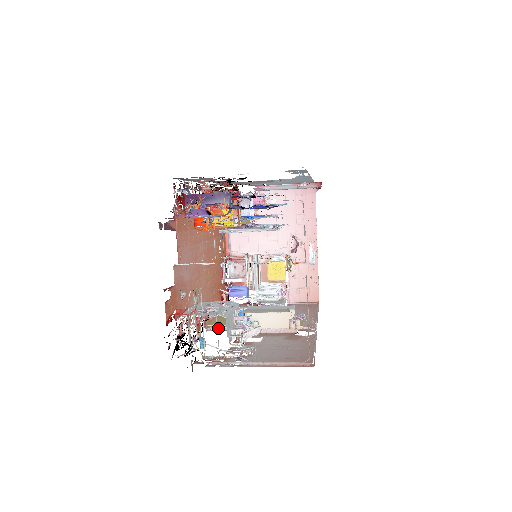
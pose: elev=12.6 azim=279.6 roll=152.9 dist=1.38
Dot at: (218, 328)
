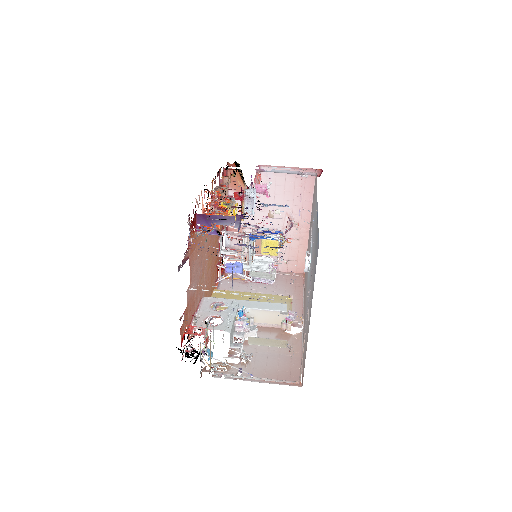
Dot at: occluded
